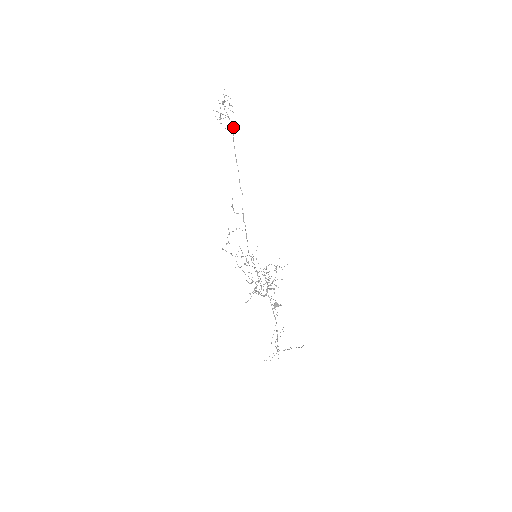
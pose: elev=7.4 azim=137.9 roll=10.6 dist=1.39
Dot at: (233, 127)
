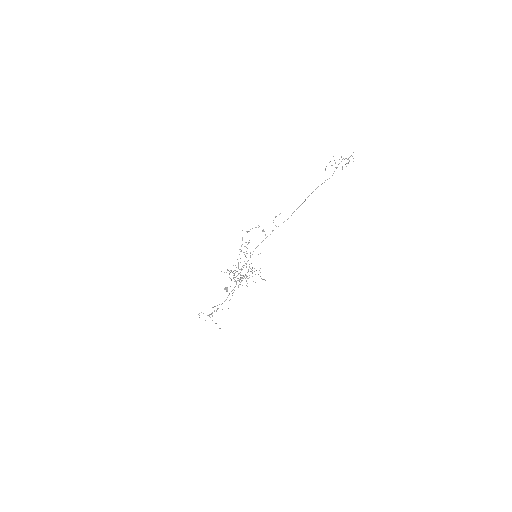
Dot at: occluded
